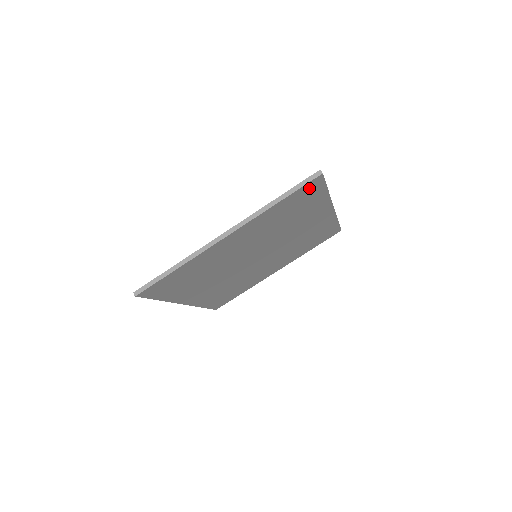
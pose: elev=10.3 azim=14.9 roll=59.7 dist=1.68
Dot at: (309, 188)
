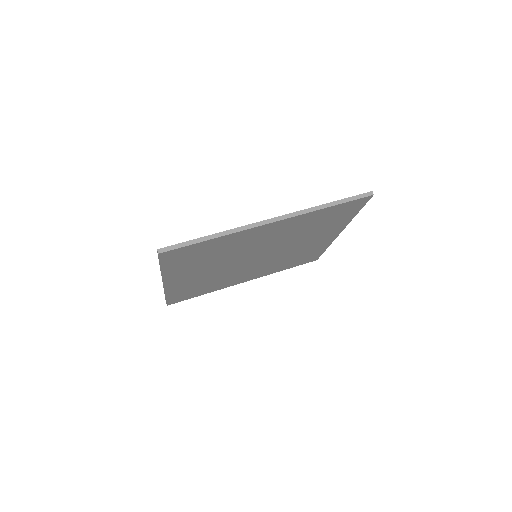
Dot at: (173, 255)
